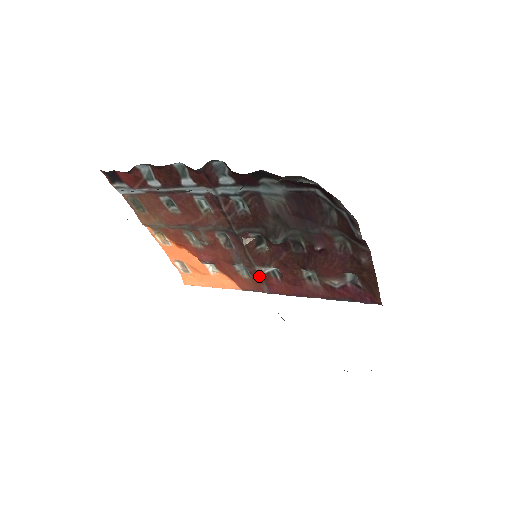
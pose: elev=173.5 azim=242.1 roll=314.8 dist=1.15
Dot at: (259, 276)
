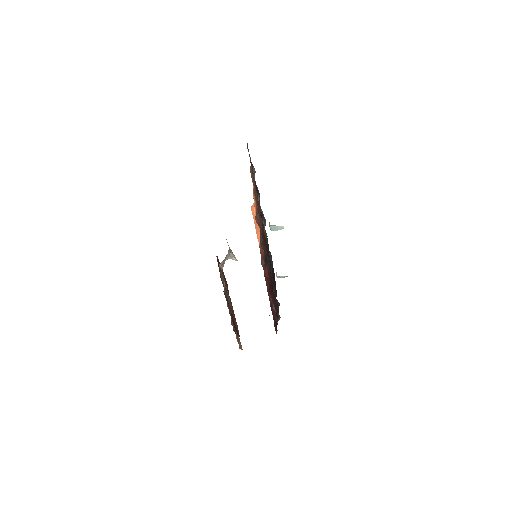
Dot at: occluded
